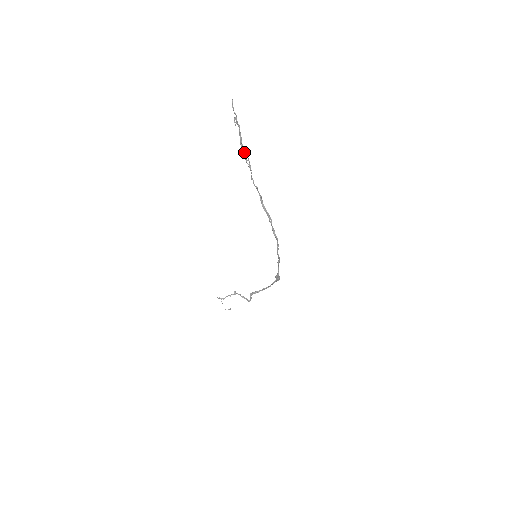
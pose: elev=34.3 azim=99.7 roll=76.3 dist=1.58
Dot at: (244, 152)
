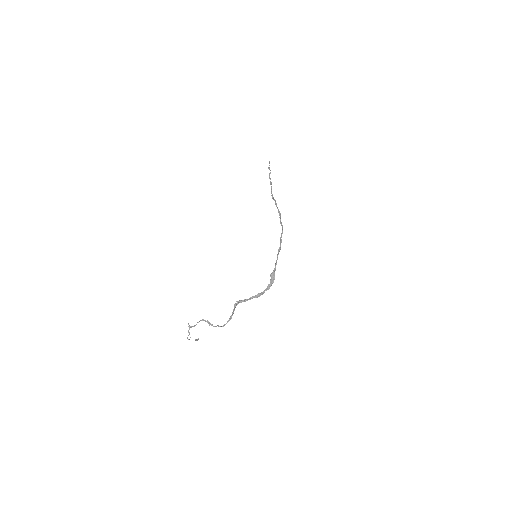
Dot at: occluded
